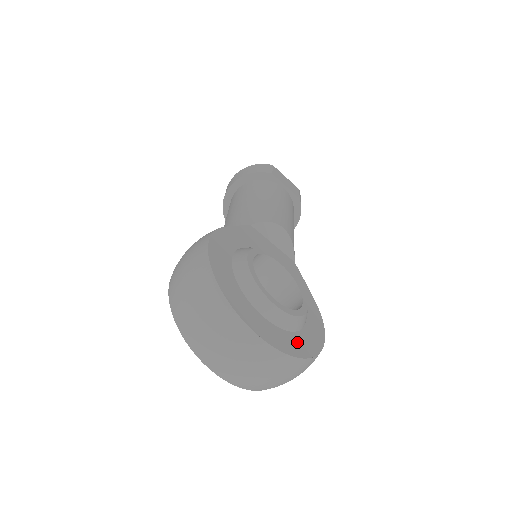
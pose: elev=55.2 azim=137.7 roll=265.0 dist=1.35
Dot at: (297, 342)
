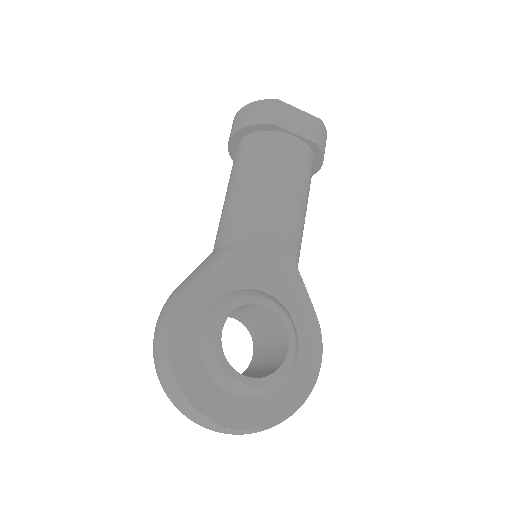
Dot at: (277, 403)
